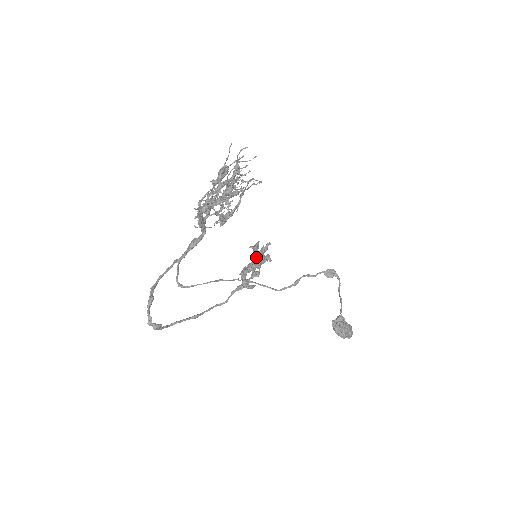
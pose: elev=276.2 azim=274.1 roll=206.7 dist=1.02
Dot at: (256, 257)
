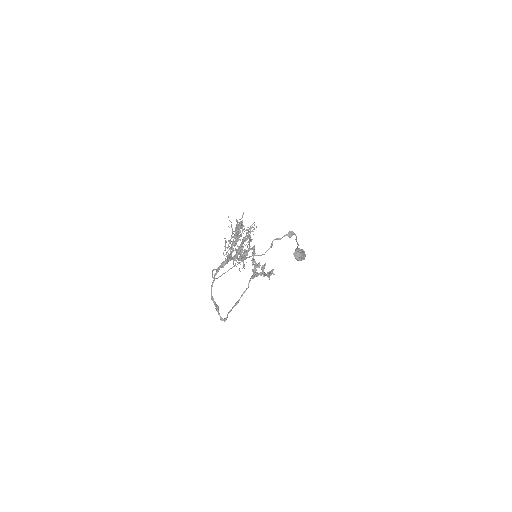
Dot at: occluded
